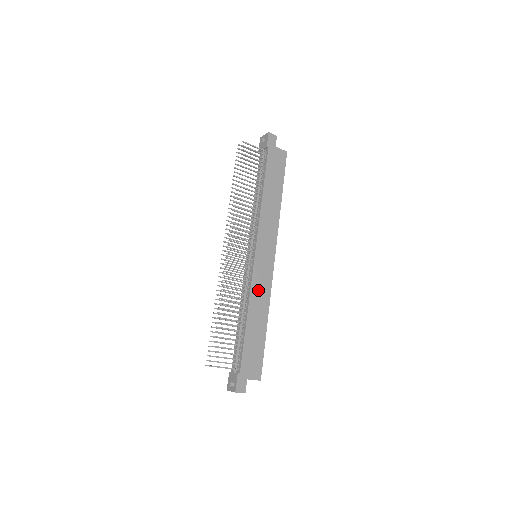
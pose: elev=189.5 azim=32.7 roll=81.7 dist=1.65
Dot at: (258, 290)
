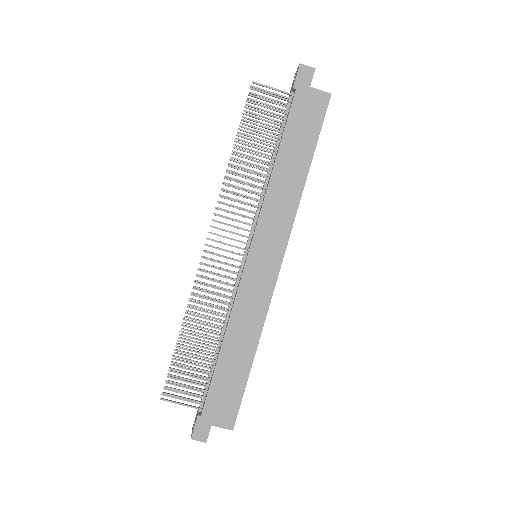
Dot at: (246, 307)
